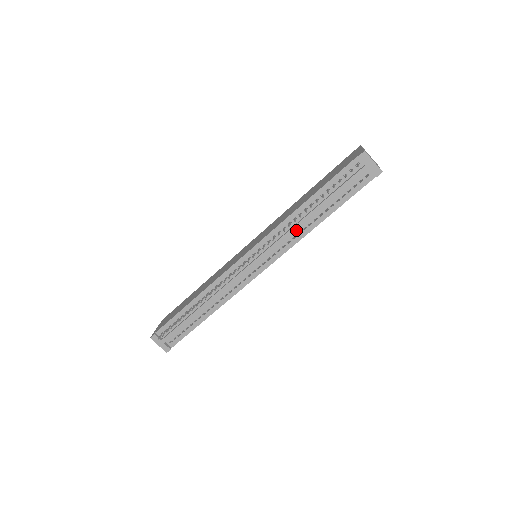
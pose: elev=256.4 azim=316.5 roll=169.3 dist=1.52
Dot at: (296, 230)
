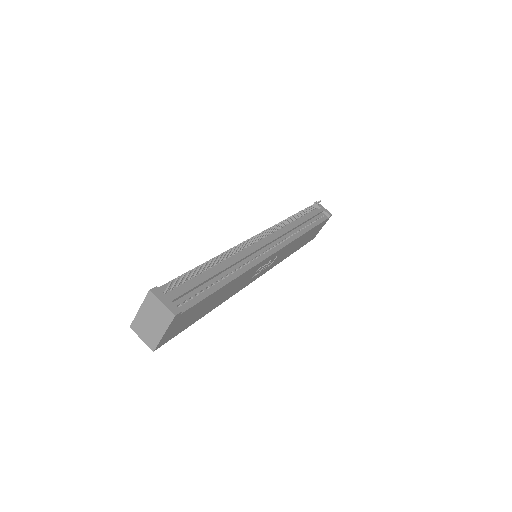
Dot at: (293, 228)
